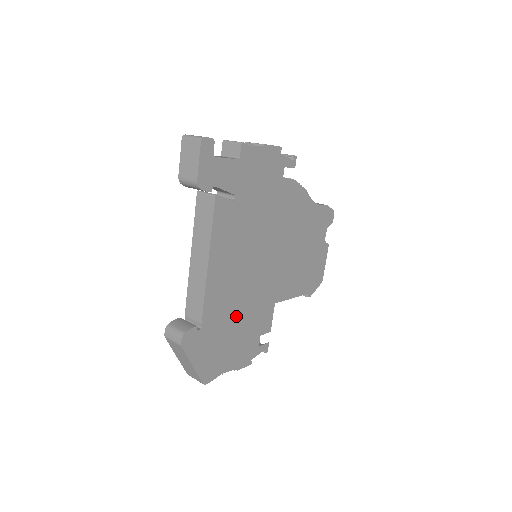
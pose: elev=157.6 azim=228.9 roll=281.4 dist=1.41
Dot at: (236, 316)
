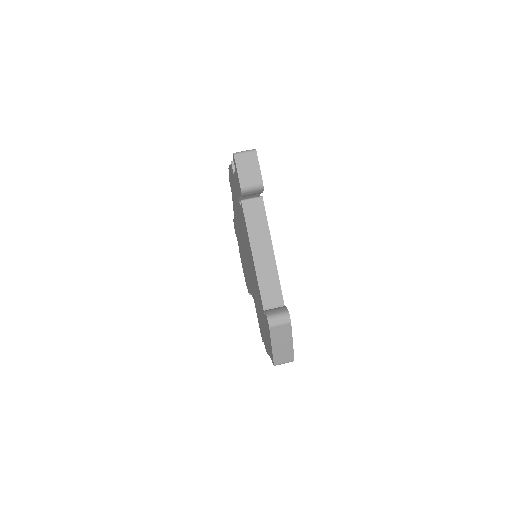
Dot at: occluded
